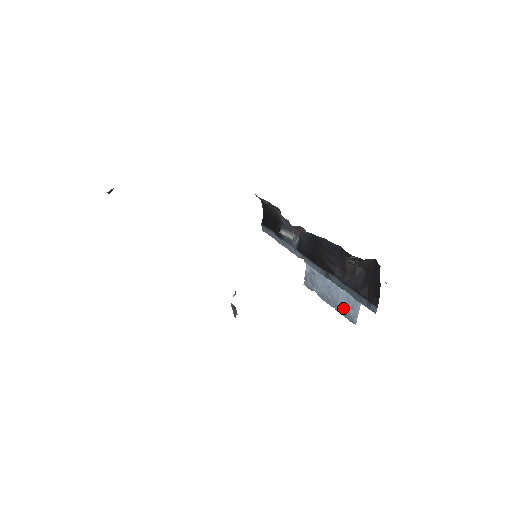
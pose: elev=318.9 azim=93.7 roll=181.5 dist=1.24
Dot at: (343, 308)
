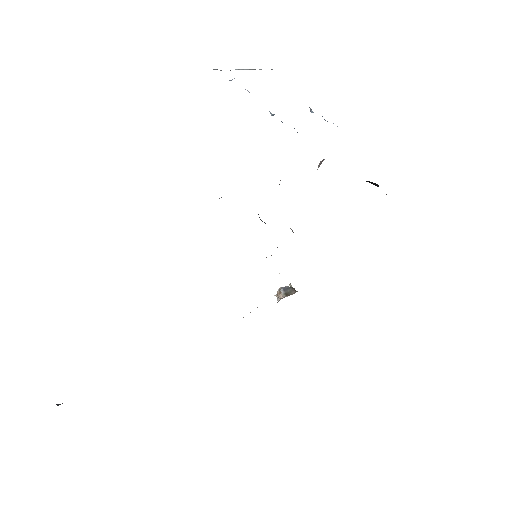
Dot at: occluded
